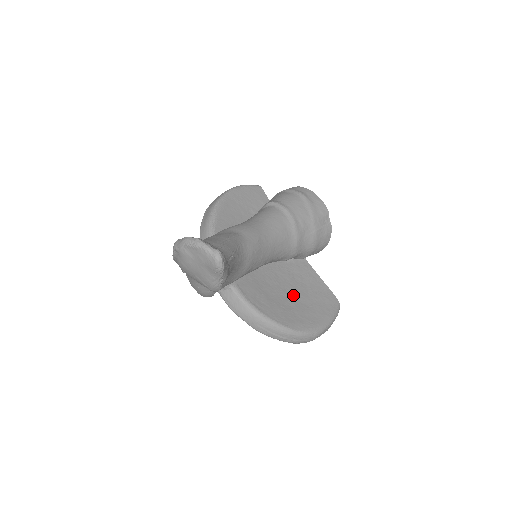
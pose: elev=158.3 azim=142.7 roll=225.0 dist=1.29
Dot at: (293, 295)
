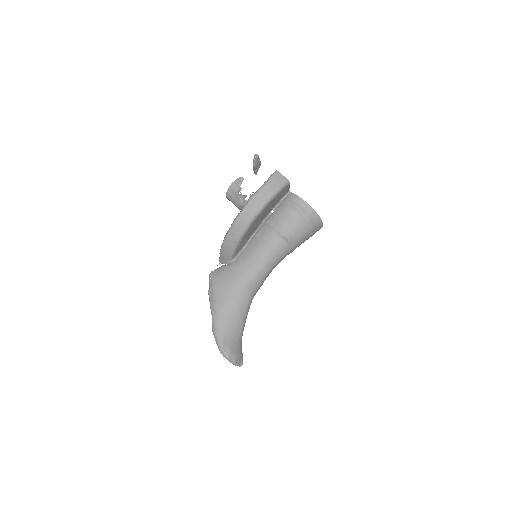
Dot at: occluded
